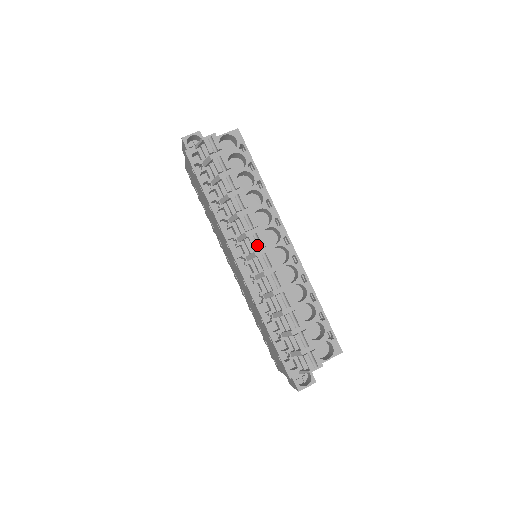
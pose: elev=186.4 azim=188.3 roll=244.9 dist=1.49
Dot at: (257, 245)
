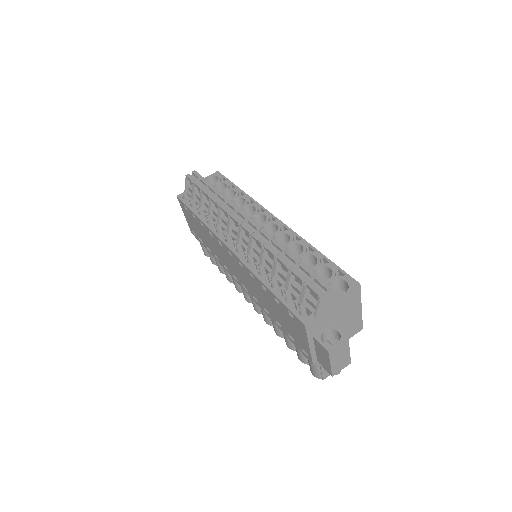
Dot at: (240, 221)
